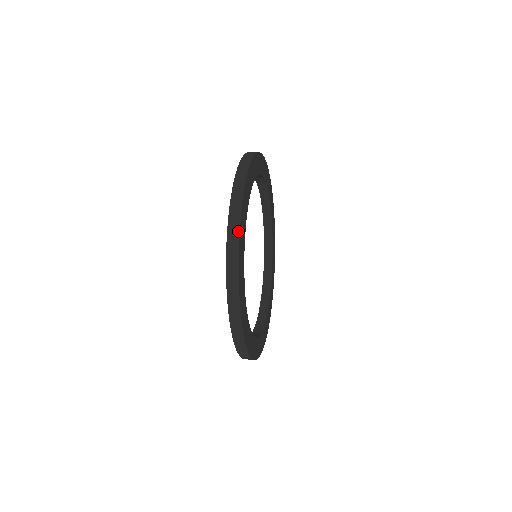
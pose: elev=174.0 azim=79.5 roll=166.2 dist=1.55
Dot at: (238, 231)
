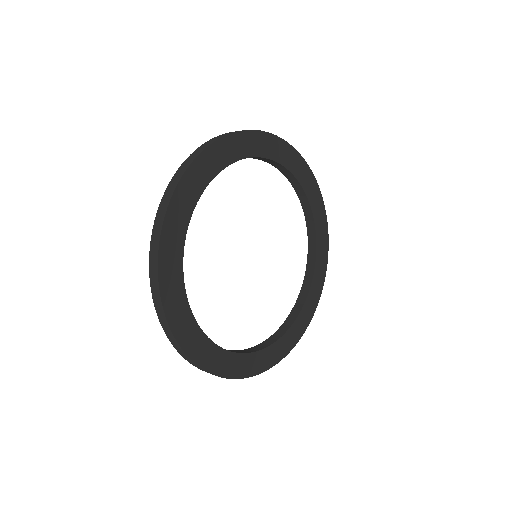
Dot at: (230, 133)
